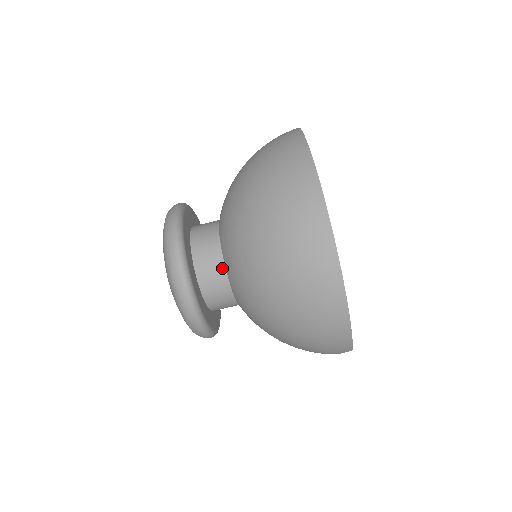
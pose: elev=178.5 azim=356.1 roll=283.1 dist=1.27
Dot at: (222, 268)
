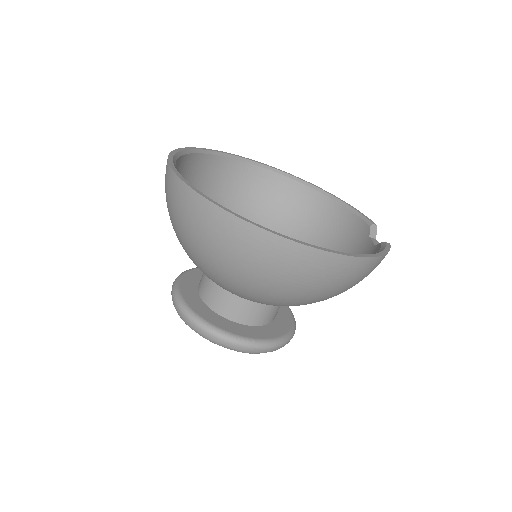
Dot at: (258, 305)
